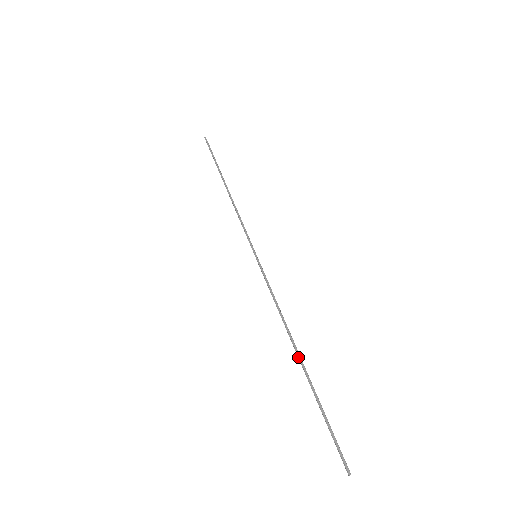
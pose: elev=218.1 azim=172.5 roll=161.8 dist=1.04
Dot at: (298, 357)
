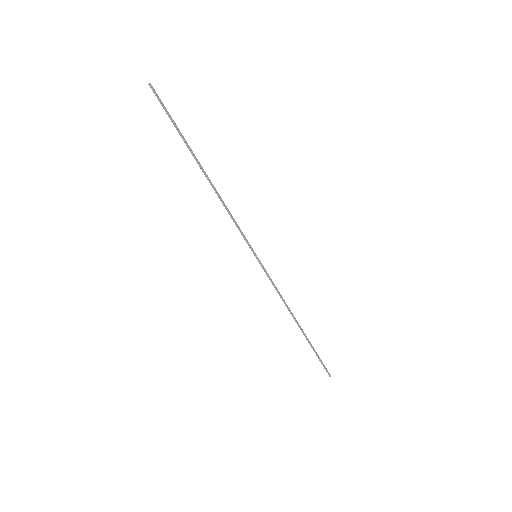
Dot at: (300, 327)
